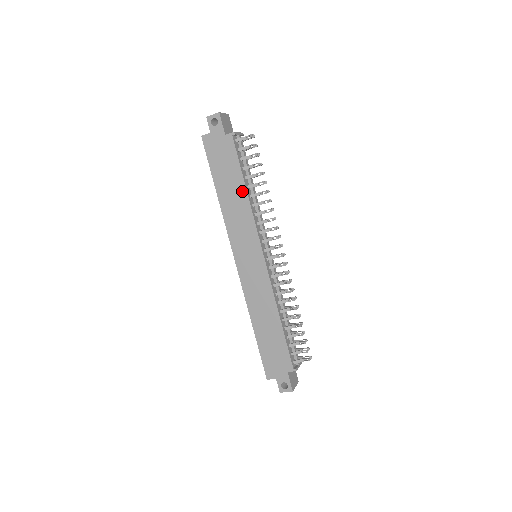
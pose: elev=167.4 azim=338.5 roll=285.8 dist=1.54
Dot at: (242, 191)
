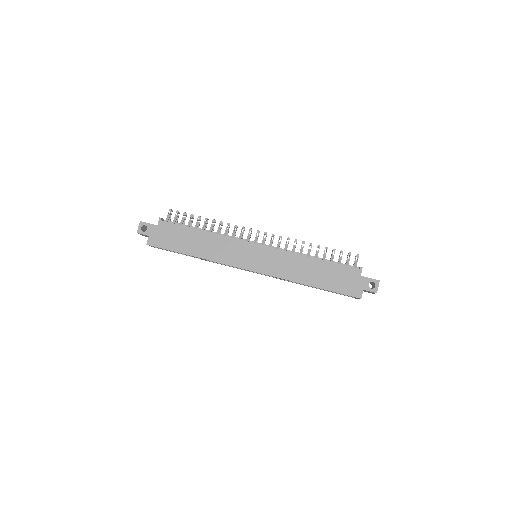
Dot at: (202, 235)
